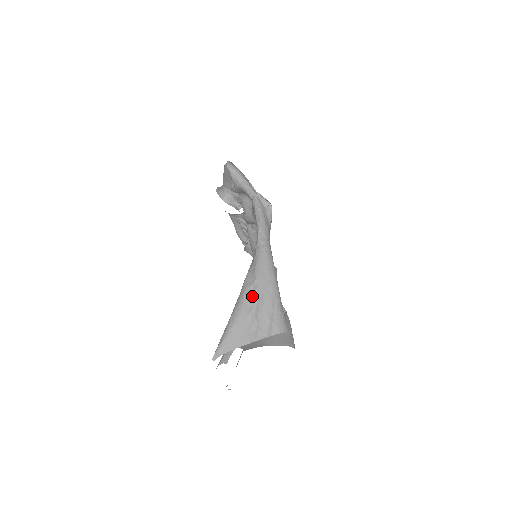
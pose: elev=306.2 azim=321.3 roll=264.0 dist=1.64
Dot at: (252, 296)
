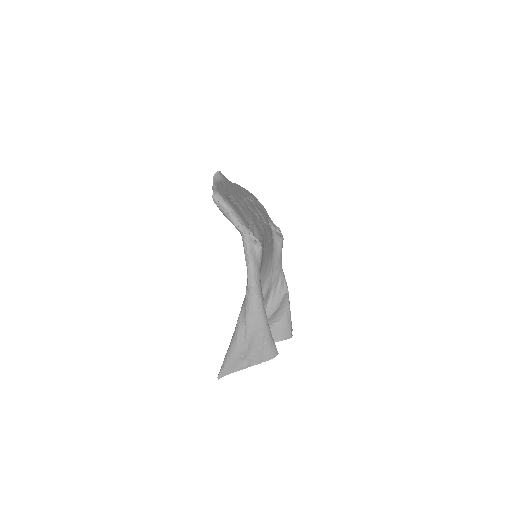
Dot at: (244, 337)
